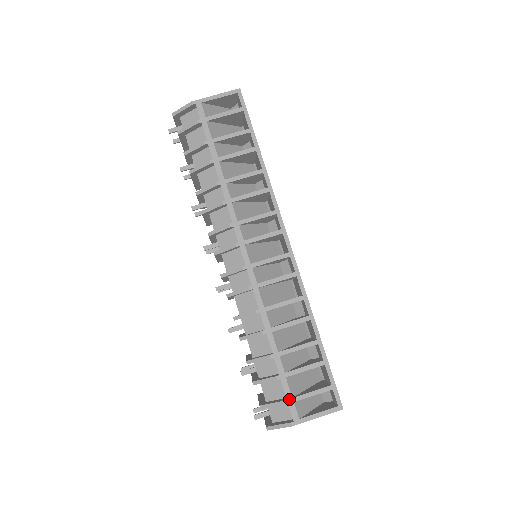
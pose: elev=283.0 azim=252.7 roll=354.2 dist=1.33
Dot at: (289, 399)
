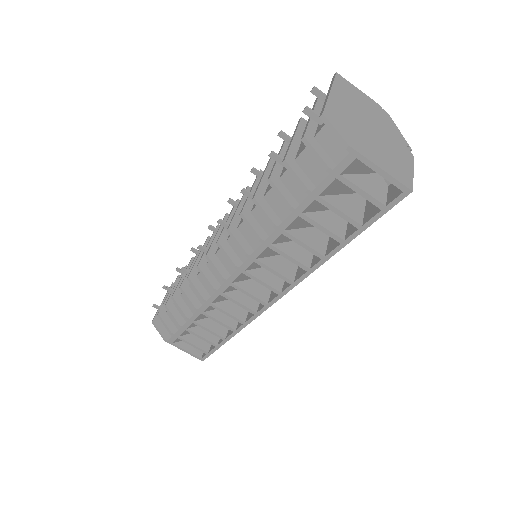
Dot at: (176, 335)
